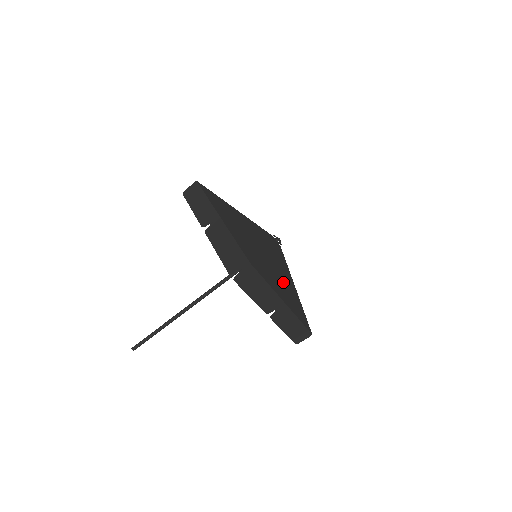
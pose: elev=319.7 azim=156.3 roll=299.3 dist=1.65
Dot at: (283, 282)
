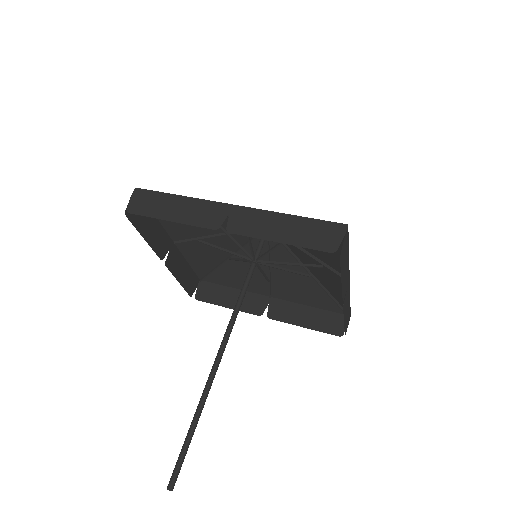
Dot at: (321, 261)
